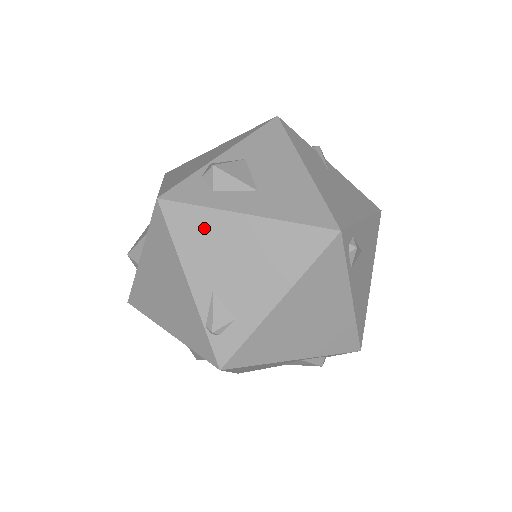
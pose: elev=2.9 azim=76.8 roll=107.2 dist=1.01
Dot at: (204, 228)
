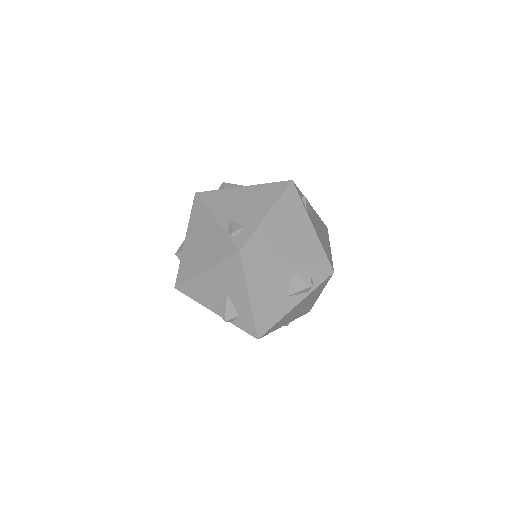
Dot at: (221, 197)
